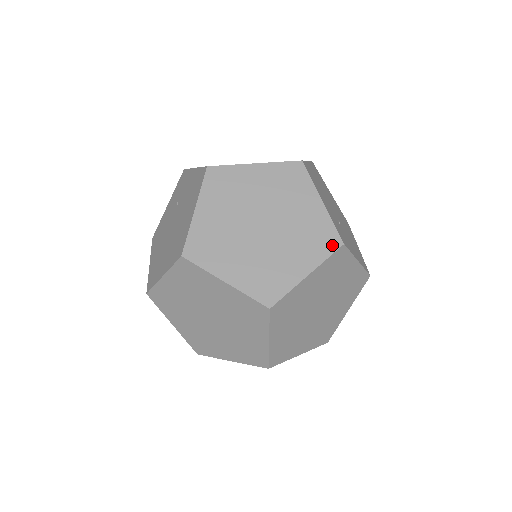
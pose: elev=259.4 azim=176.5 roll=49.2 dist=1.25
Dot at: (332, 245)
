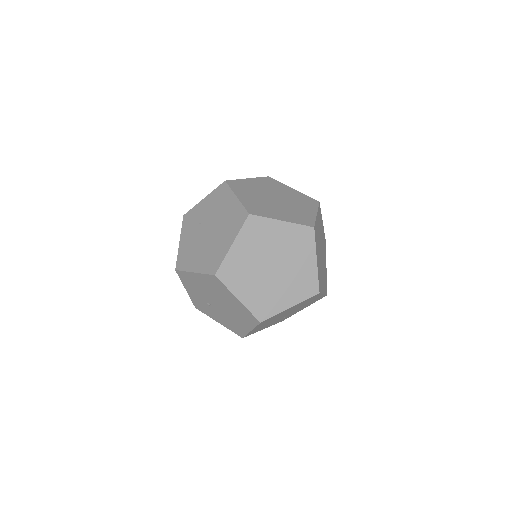
Dot at: (315, 202)
